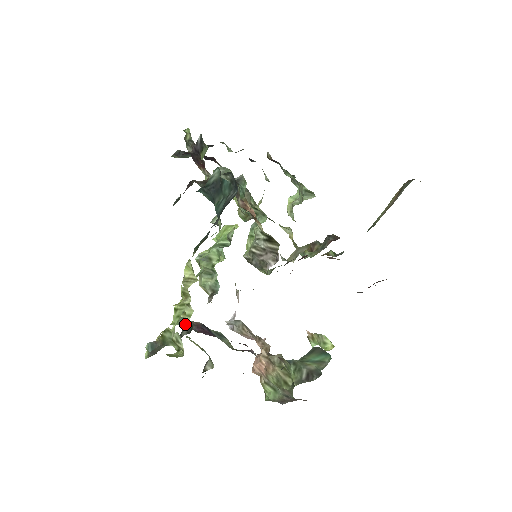
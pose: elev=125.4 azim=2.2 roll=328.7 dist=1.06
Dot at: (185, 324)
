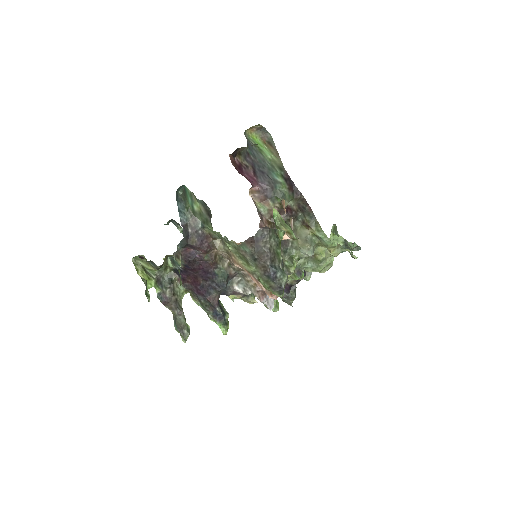
Dot at: occluded
